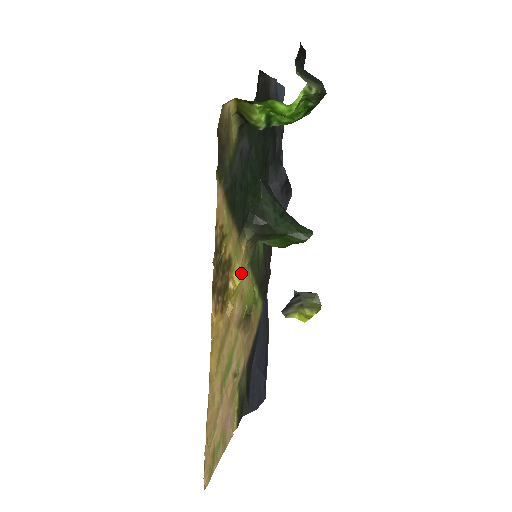
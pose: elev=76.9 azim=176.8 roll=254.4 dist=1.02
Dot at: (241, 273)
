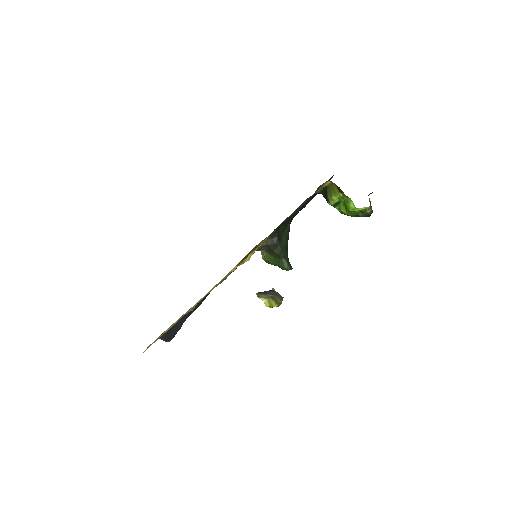
Dot at: (250, 257)
